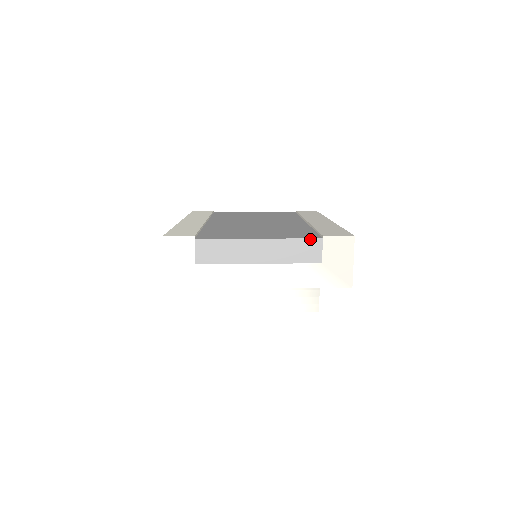
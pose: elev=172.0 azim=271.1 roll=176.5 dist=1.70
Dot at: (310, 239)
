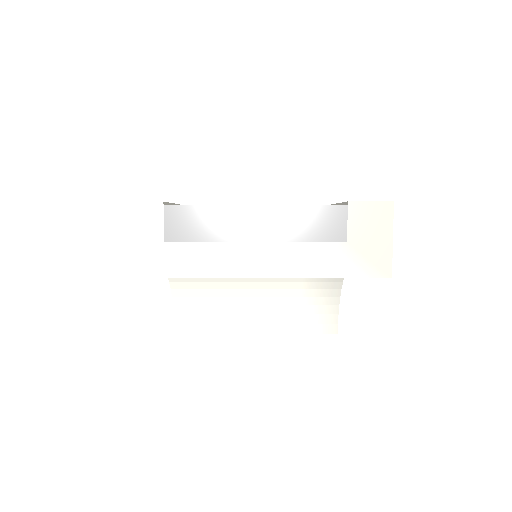
Dot at: (329, 206)
